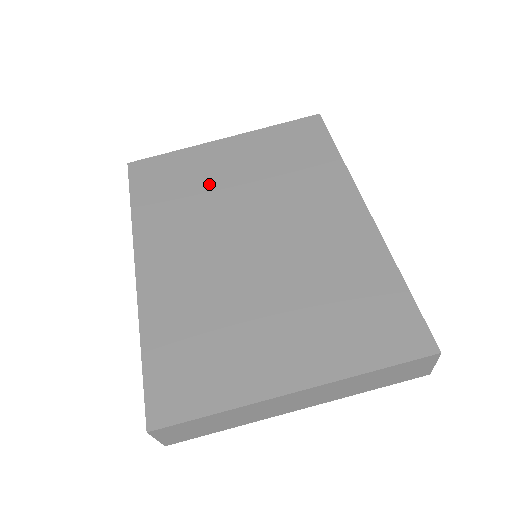
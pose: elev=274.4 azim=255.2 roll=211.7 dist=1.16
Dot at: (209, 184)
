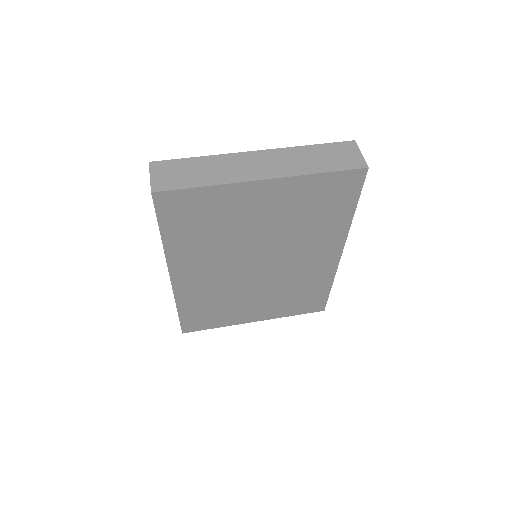
Dot at: occluded
